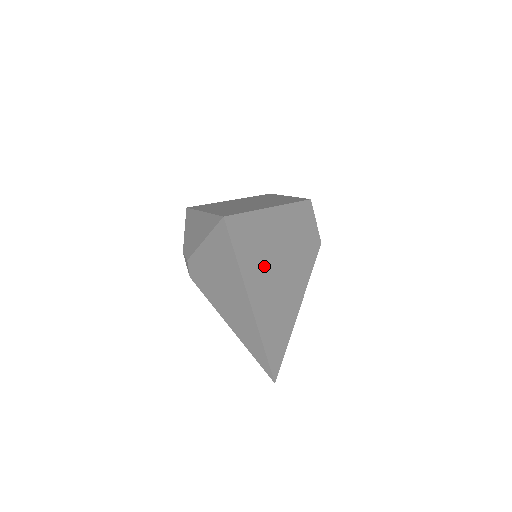
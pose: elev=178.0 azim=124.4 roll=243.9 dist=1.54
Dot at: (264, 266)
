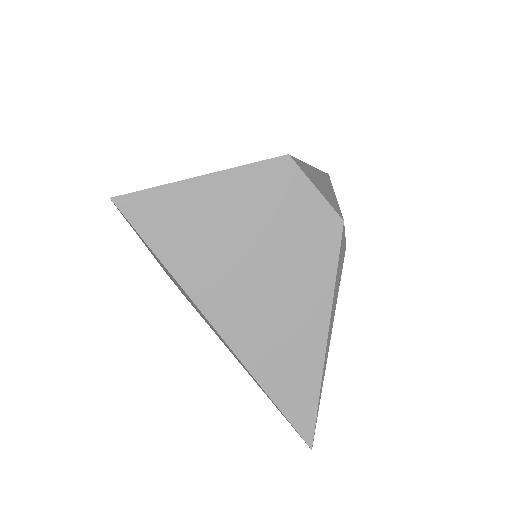
Dot at: (218, 263)
